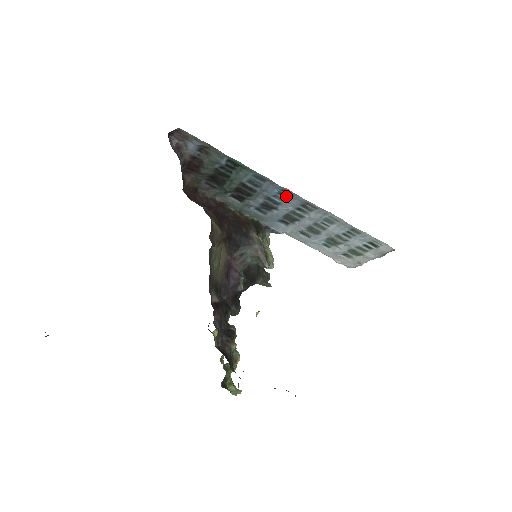
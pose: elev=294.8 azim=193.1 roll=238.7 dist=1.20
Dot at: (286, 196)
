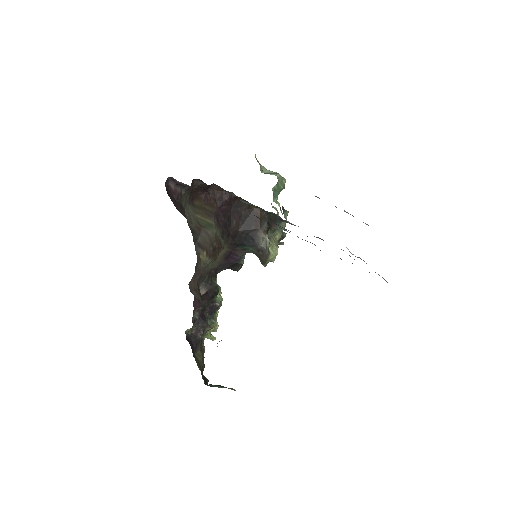
Dot at: occluded
